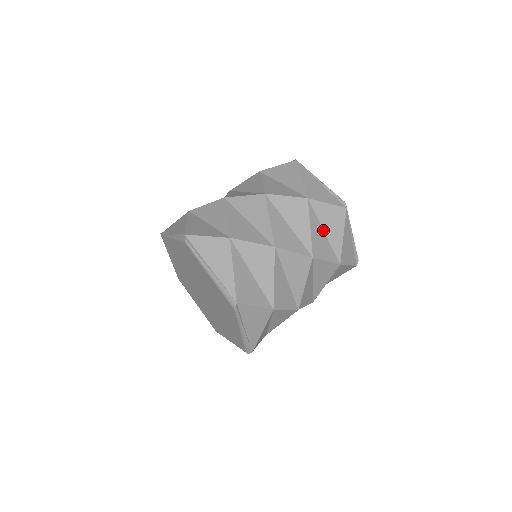
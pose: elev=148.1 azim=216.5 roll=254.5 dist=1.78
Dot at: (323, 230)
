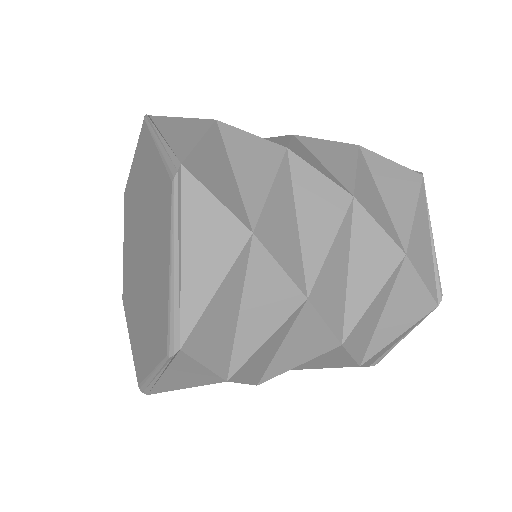
Dot at: (379, 192)
